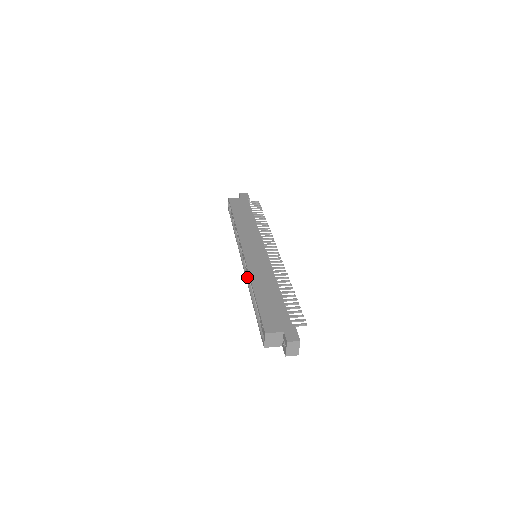
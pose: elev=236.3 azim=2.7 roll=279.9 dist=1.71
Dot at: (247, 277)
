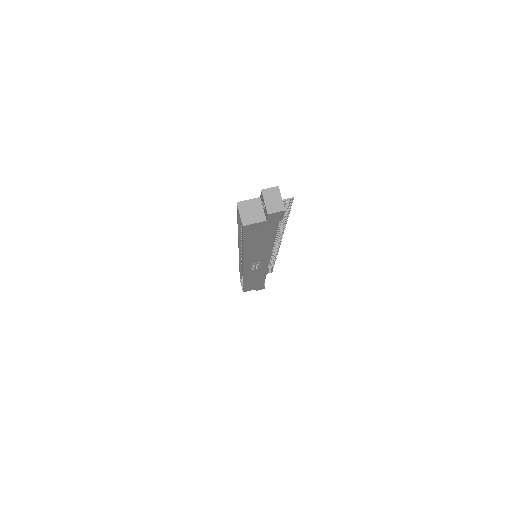
Dot at: occluded
